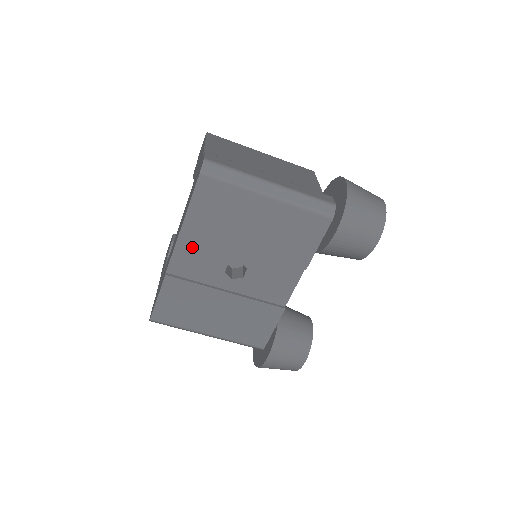
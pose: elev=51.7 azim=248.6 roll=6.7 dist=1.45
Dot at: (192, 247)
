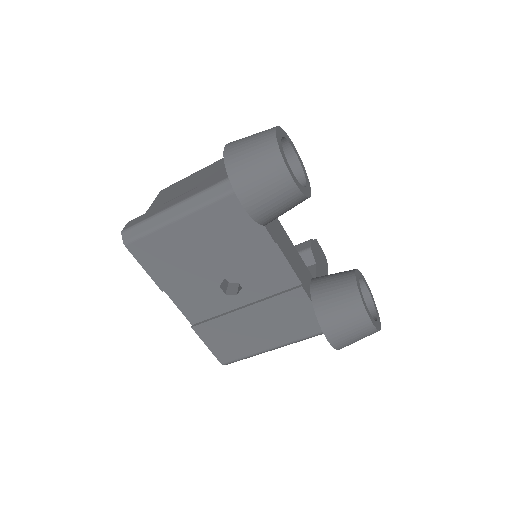
Dot at: (184, 295)
